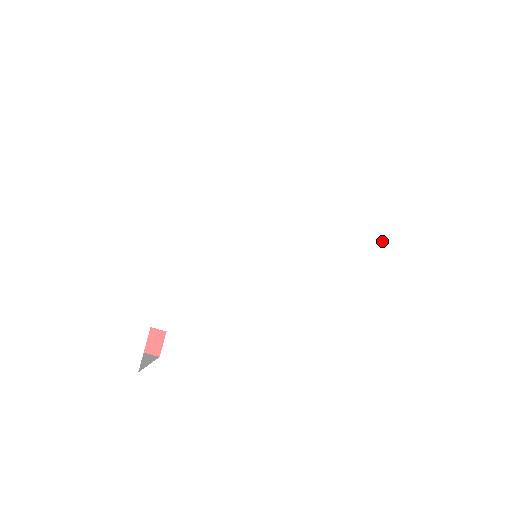
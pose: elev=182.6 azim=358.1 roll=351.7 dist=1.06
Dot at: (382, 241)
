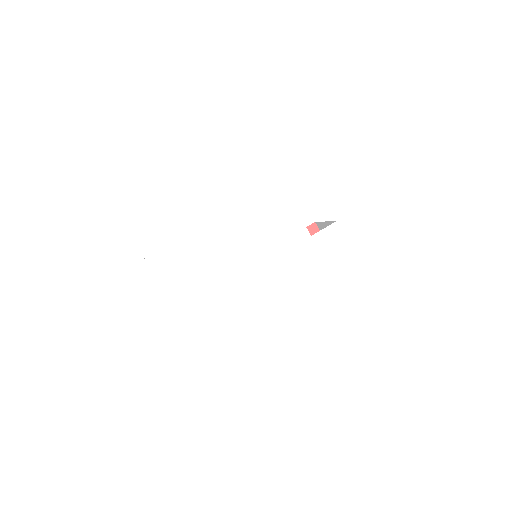
Dot at: (325, 312)
